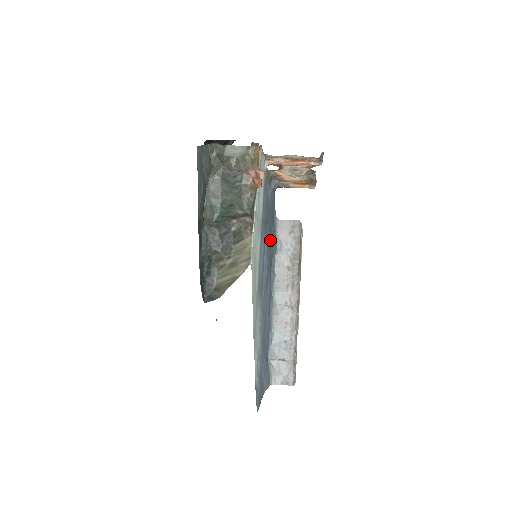
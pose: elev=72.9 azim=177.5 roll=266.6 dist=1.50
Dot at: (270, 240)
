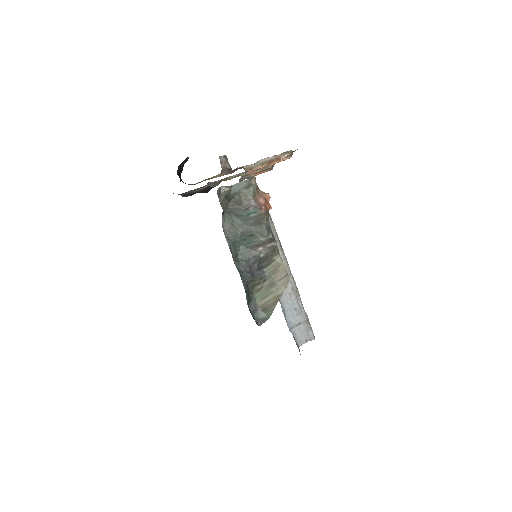
Dot at: occluded
